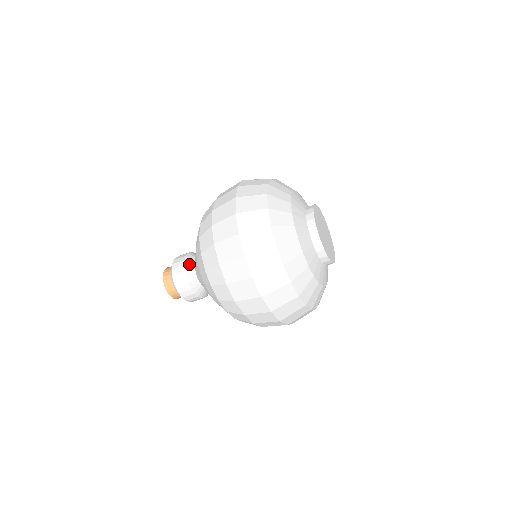
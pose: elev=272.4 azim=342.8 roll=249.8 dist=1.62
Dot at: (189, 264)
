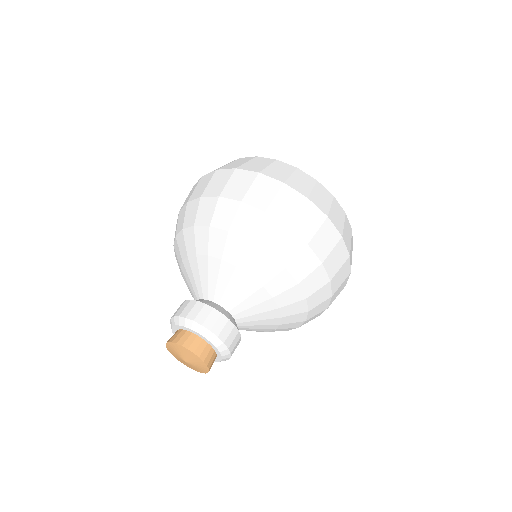
Dot at: (200, 300)
